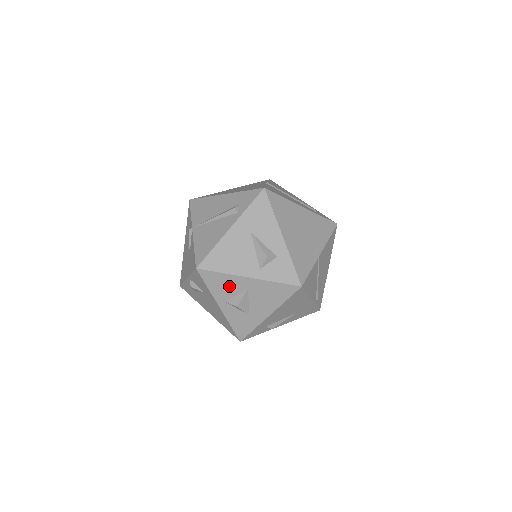
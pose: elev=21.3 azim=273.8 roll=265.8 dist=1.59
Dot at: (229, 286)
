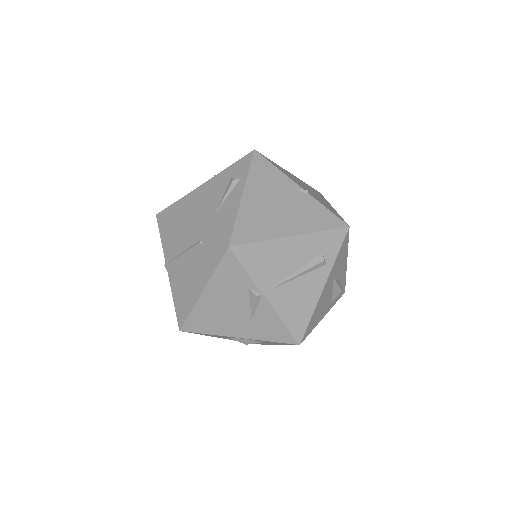
Dot at: occluded
